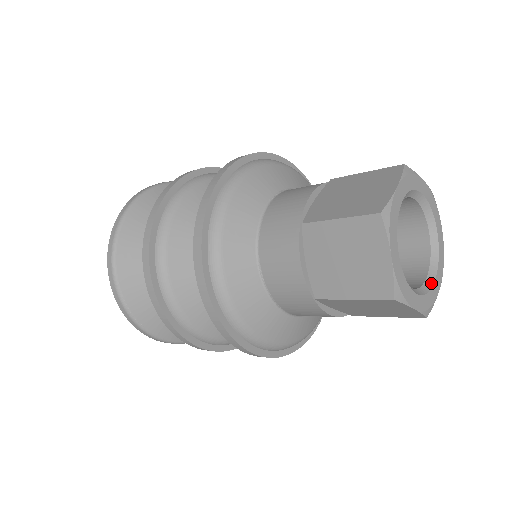
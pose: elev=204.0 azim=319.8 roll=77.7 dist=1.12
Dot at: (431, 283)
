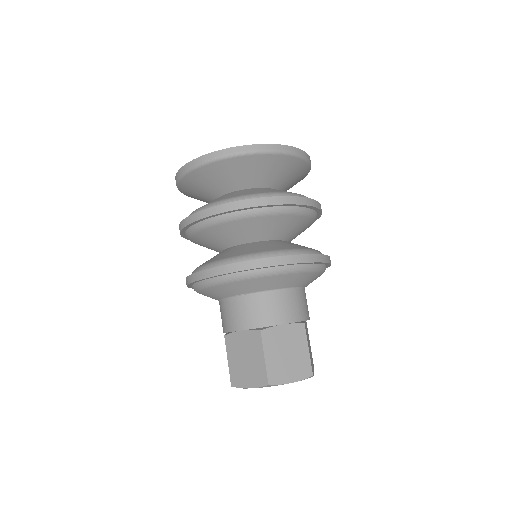
Dot at: occluded
